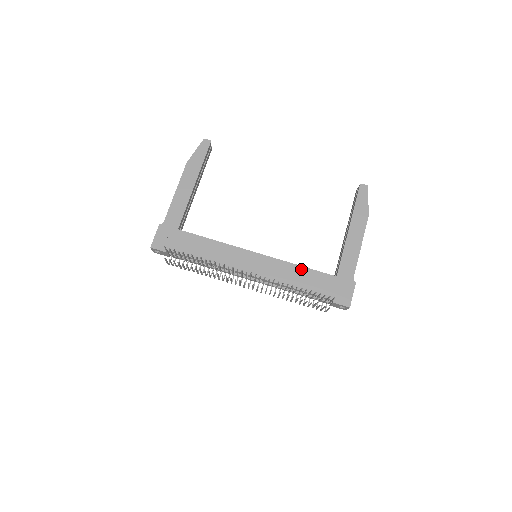
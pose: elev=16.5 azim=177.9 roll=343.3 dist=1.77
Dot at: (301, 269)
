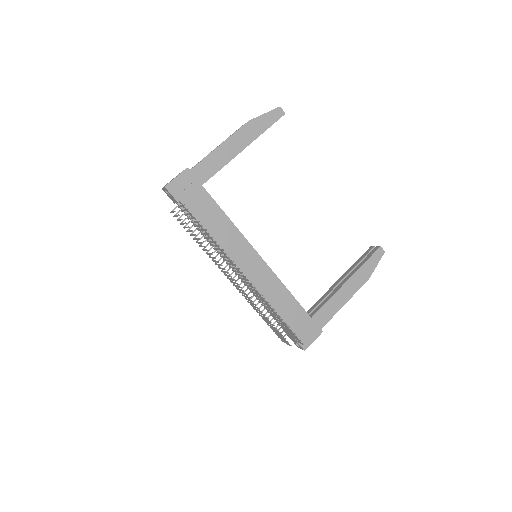
Dot at: (287, 294)
